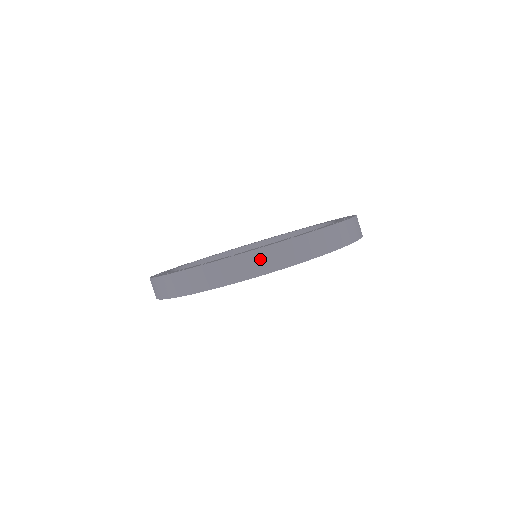
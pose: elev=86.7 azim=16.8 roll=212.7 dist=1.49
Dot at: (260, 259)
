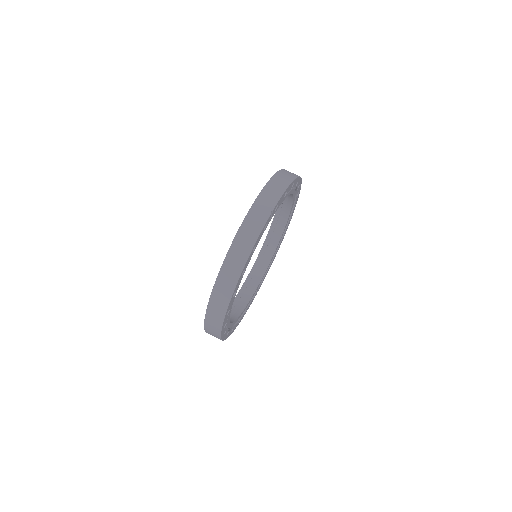
Dot at: (218, 297)
